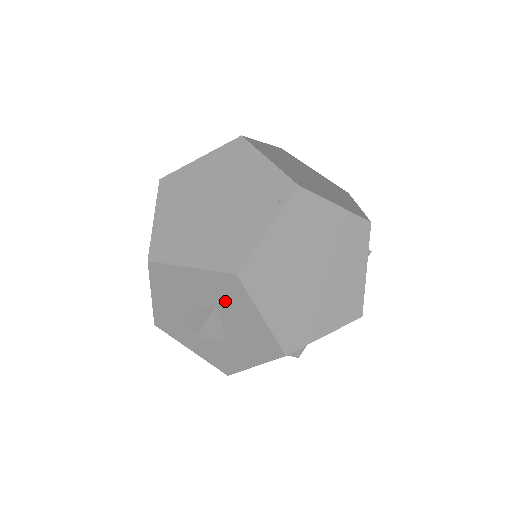
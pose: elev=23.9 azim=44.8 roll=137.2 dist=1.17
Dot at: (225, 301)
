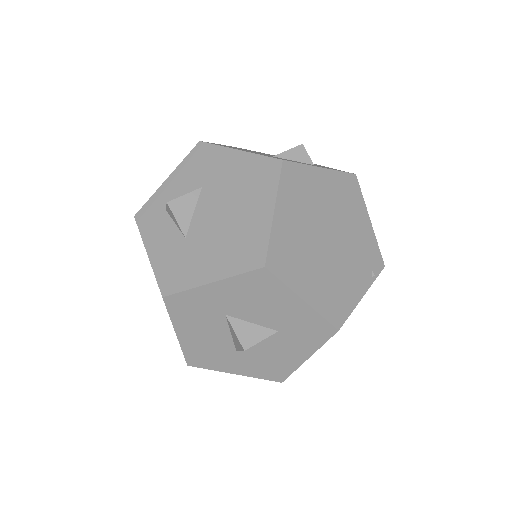
Dot at: (294, 334)
